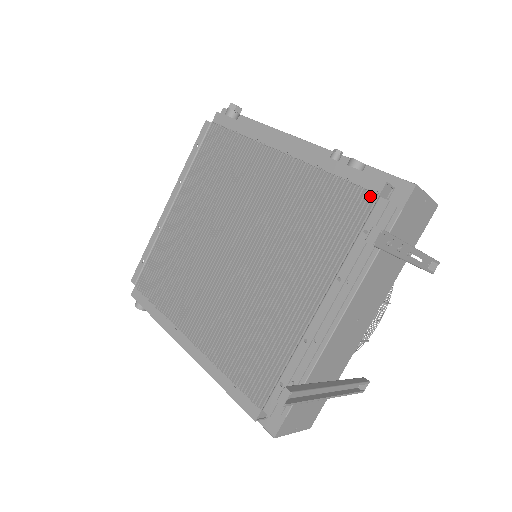
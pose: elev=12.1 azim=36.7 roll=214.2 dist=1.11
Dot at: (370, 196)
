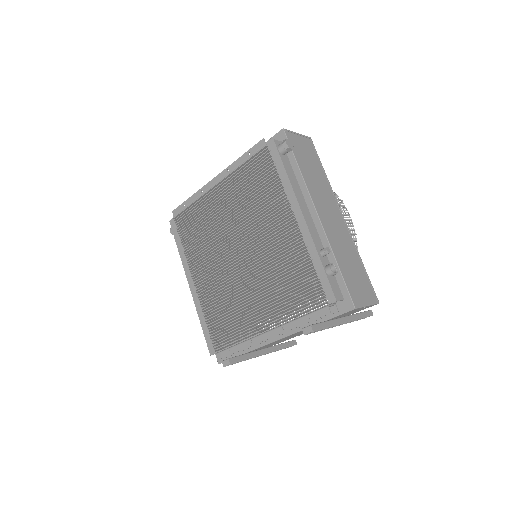
Dot at: (324, 299)
